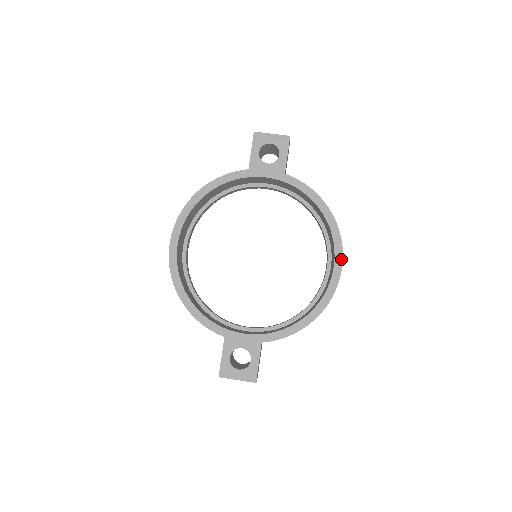
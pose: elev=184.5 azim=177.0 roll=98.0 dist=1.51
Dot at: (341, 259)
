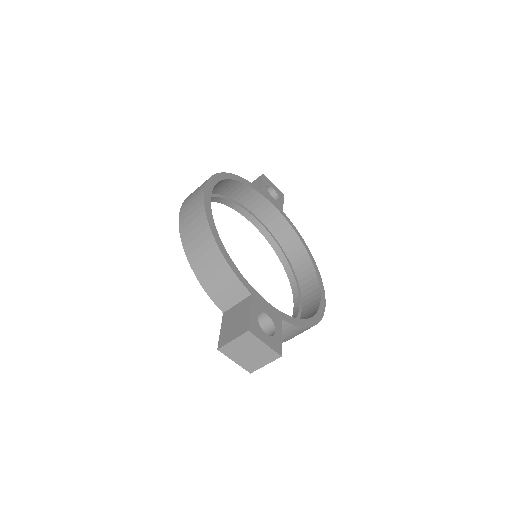
Dot at: (324, 291)
